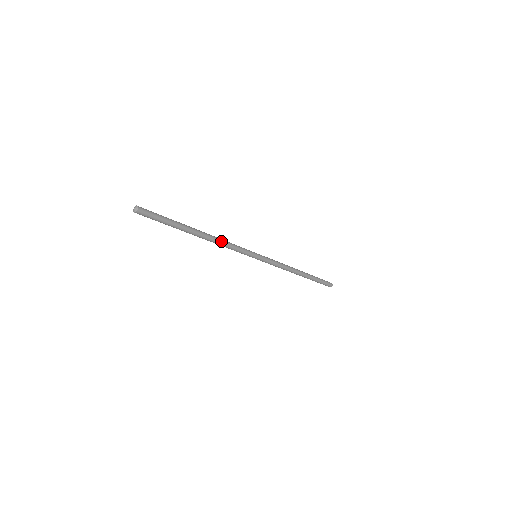
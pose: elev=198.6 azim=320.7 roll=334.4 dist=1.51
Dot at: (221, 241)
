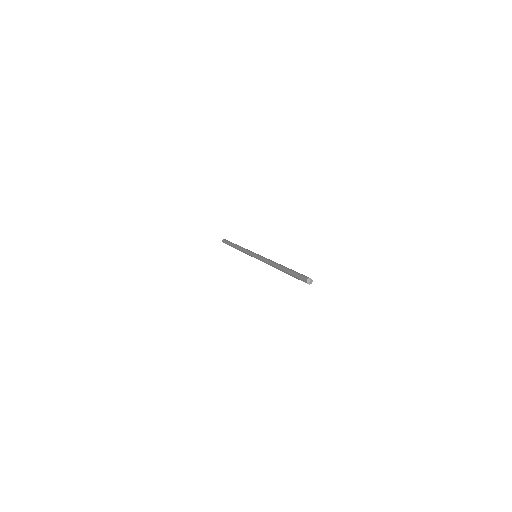
Dot at: occluded
